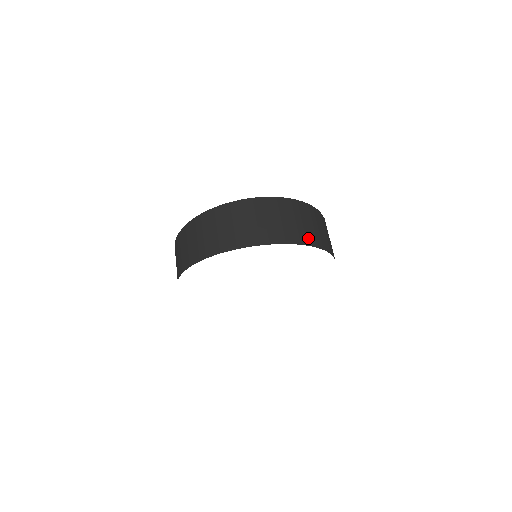
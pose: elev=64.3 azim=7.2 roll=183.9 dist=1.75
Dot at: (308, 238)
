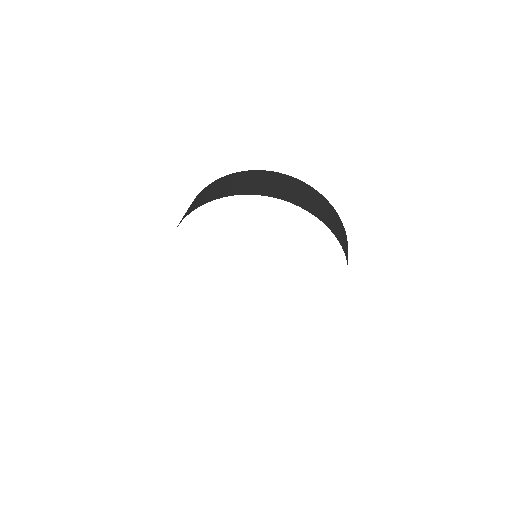
Dot at: (239, 190)
